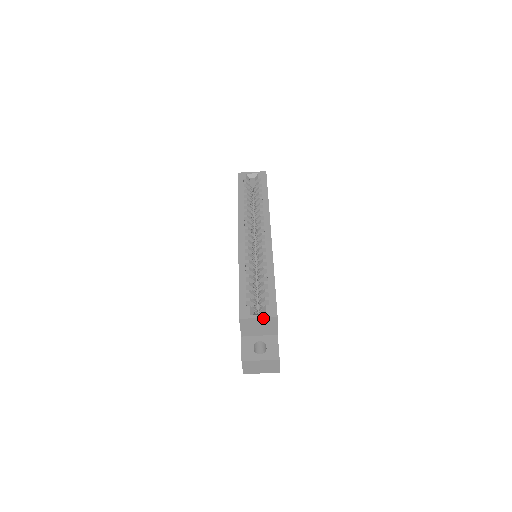
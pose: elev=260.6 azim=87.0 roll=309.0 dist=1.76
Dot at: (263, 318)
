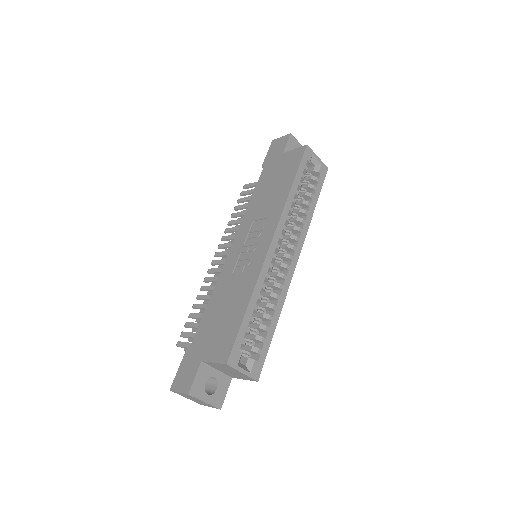
Dot at: (246, 375)
